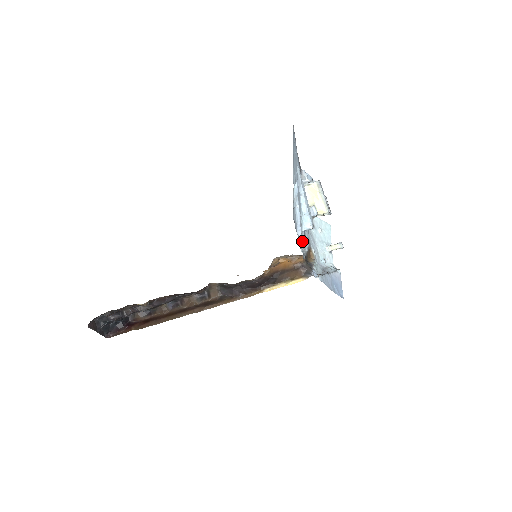
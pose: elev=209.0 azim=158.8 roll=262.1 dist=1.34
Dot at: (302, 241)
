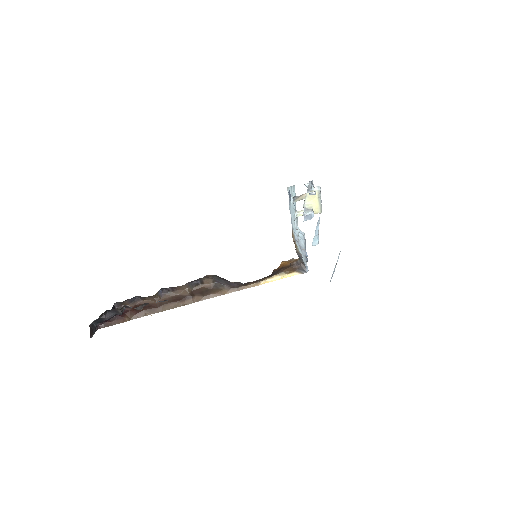
Dot at: occluded
